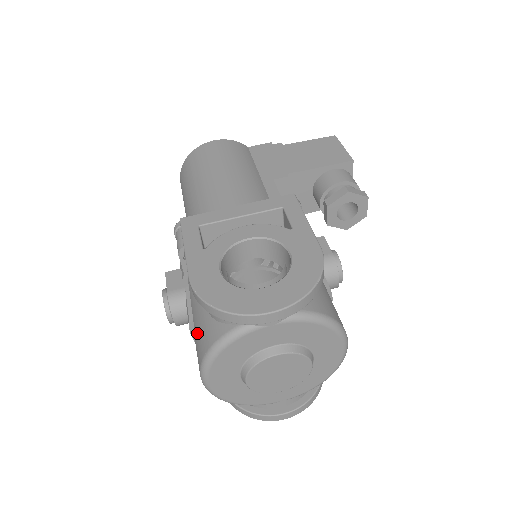
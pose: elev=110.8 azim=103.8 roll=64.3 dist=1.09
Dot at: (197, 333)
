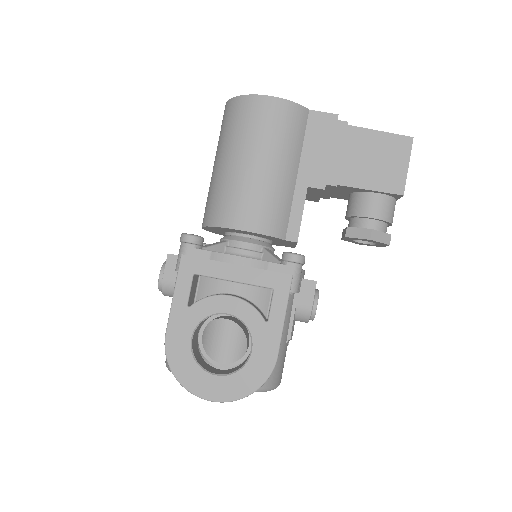
Dot at: occluded
